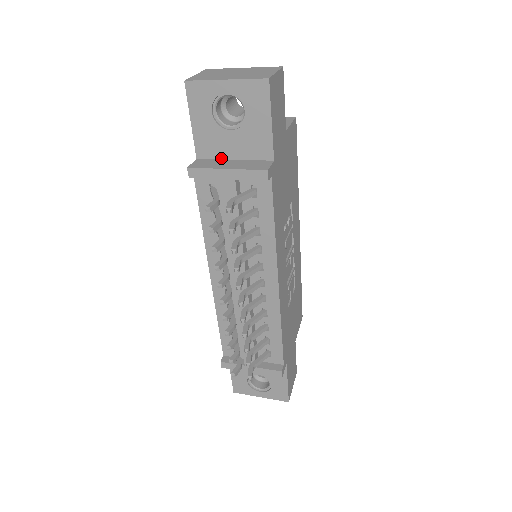
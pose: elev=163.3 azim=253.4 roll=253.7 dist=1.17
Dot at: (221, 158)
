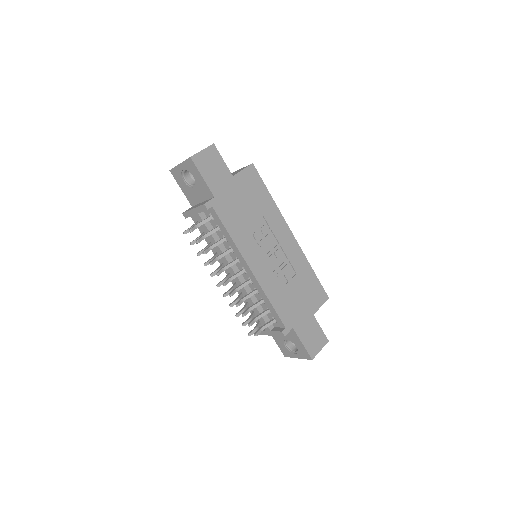
Dot at: (198, 203)
